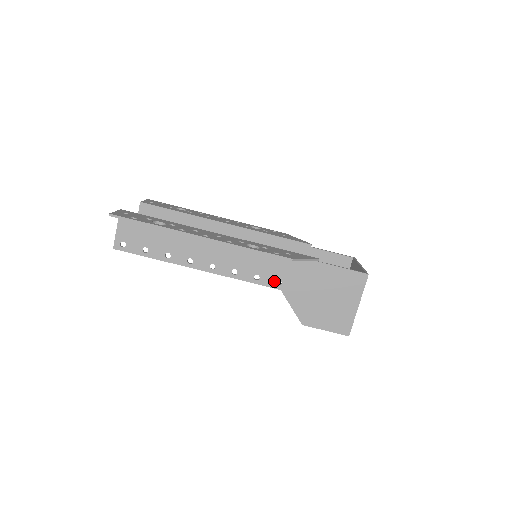
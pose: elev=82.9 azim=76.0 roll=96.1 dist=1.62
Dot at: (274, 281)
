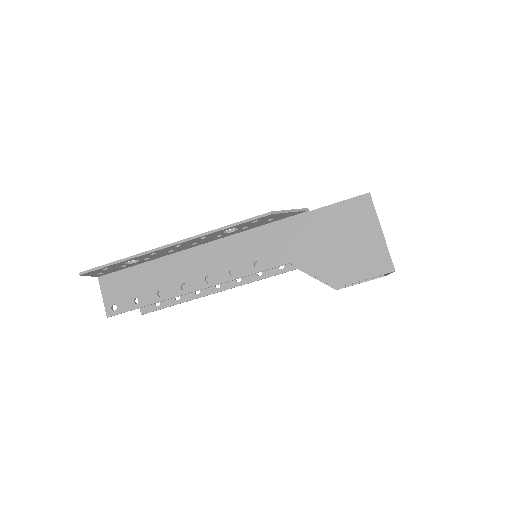
Dot at: (277, 258)
